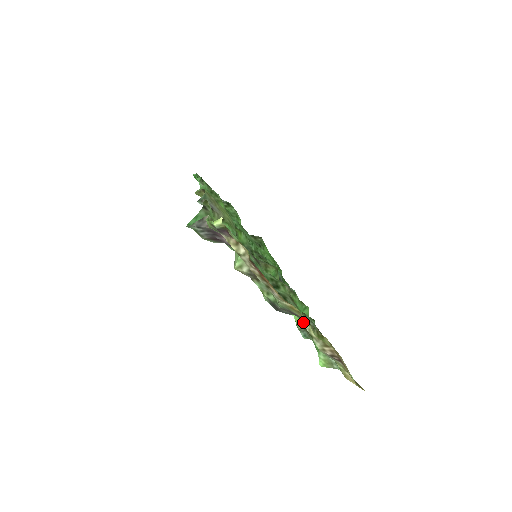
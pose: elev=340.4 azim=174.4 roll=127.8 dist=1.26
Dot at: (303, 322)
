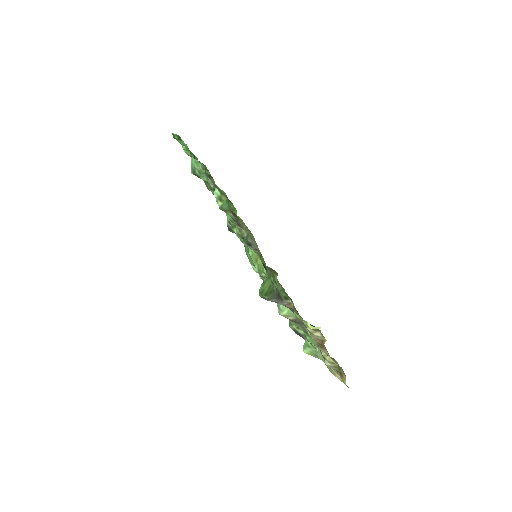
Dot at: occluded
